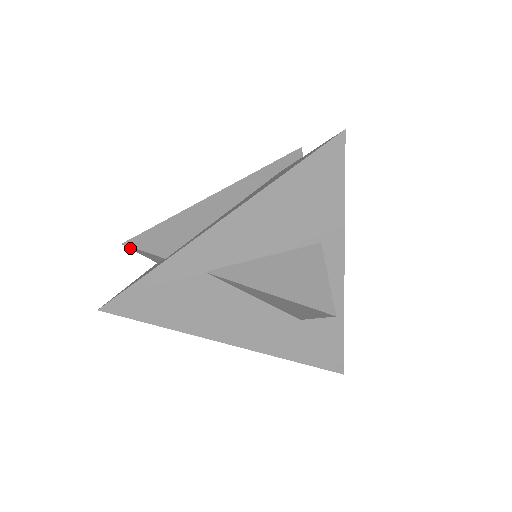
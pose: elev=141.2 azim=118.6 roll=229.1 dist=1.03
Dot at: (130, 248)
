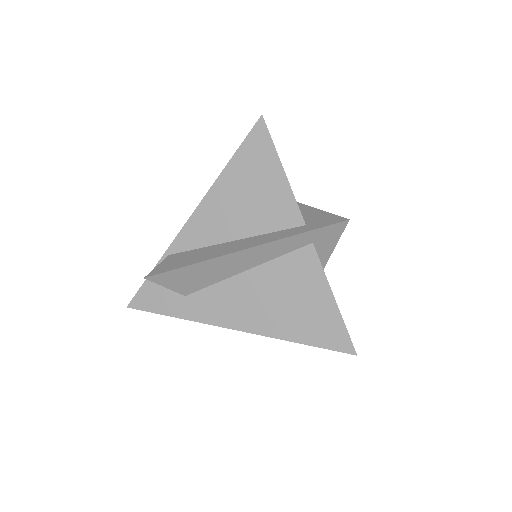
Dot at: (150, 274)
